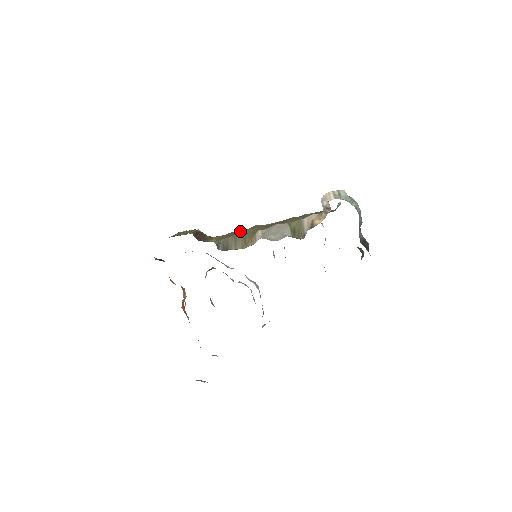
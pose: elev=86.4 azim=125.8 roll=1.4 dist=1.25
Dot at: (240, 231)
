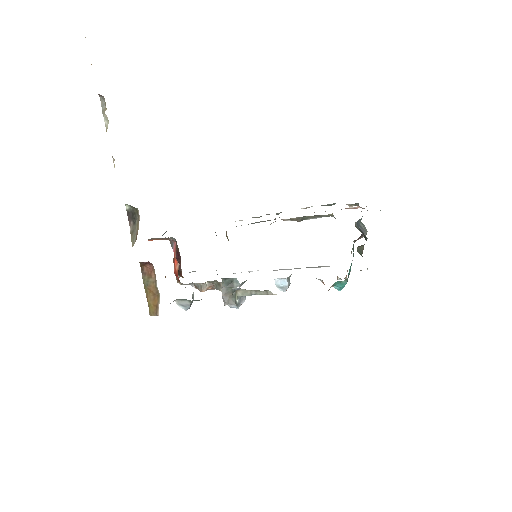
Dot at: occluded
